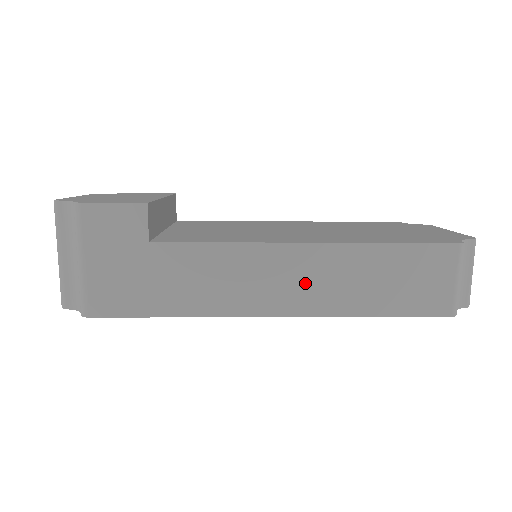
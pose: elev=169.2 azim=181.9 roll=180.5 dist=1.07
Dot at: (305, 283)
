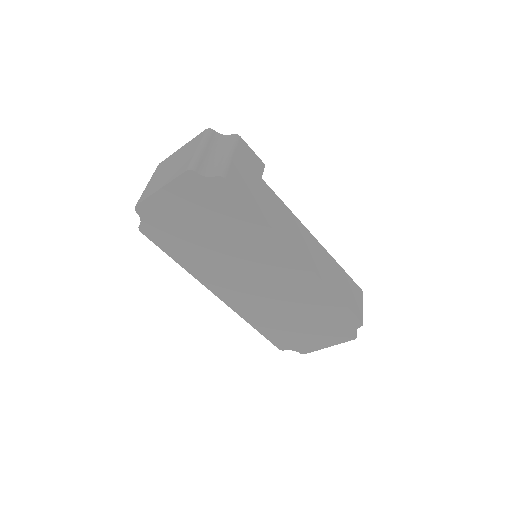
Dot at: (315, 256)
